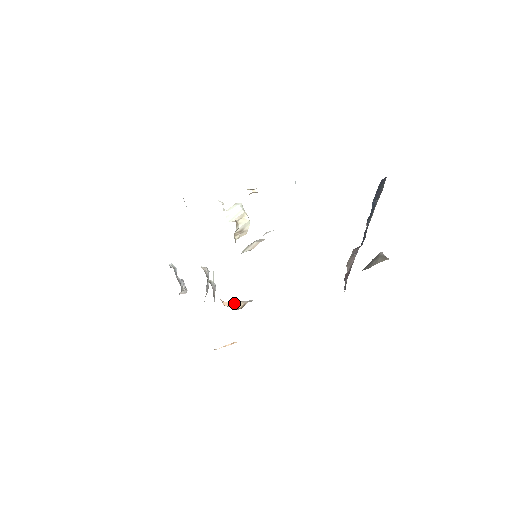
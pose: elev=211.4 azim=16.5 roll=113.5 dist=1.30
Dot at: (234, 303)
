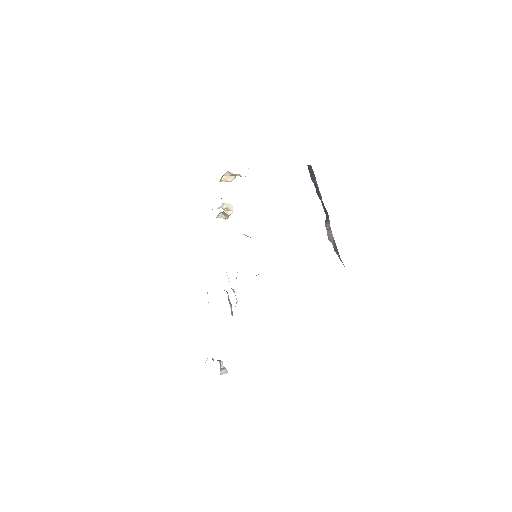
Dot at: occluded
